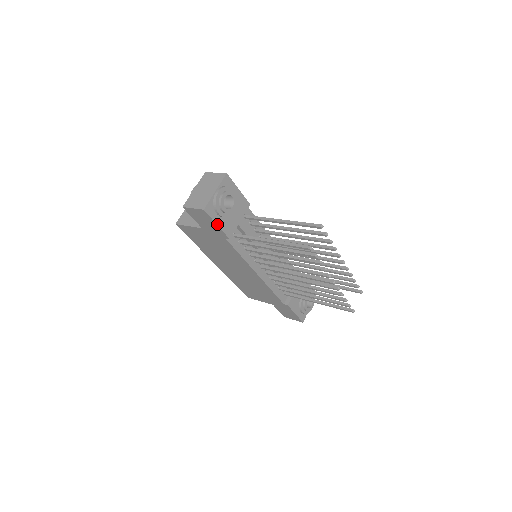
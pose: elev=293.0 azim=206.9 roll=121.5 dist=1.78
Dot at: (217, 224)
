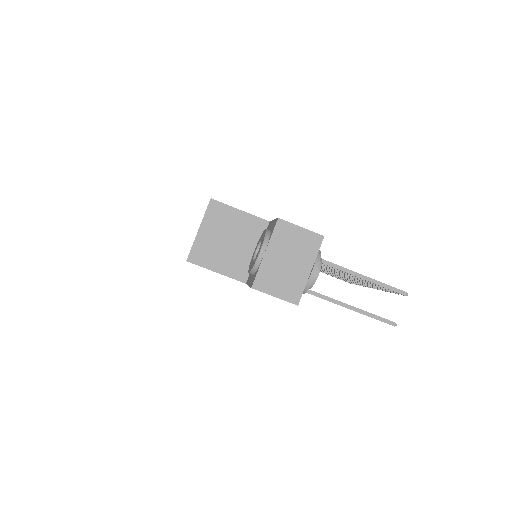
Dot at: occluded
